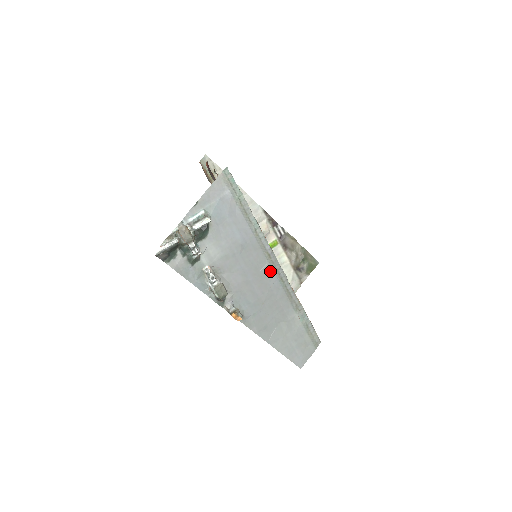
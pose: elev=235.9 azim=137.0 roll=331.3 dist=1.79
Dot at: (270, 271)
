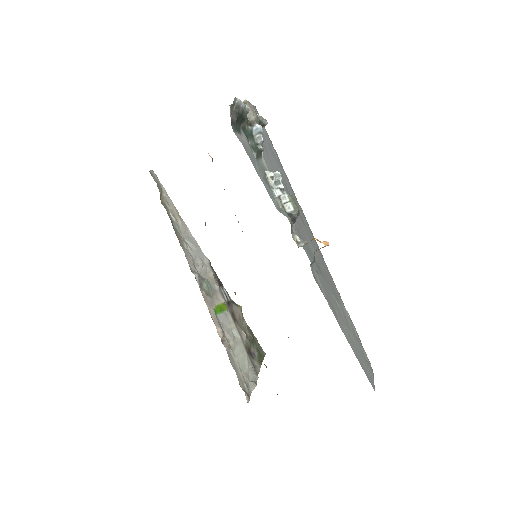
Dot at: (310, 233)
